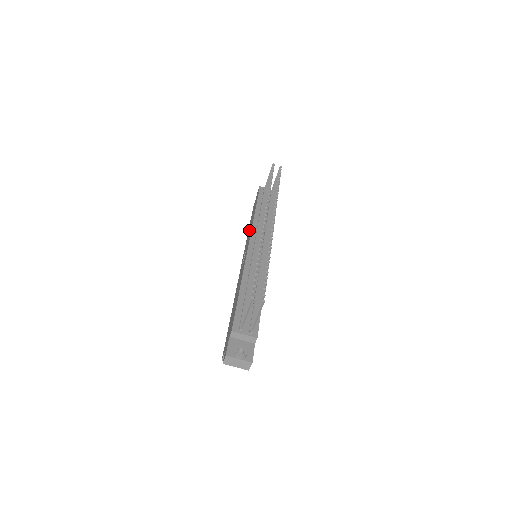
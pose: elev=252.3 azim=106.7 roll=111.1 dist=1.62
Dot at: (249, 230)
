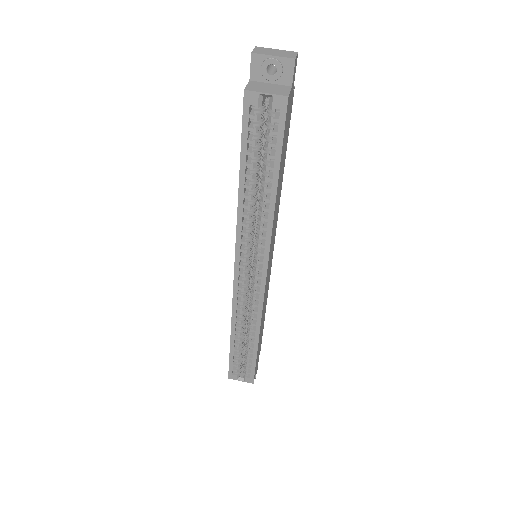
Dot at: occluded
